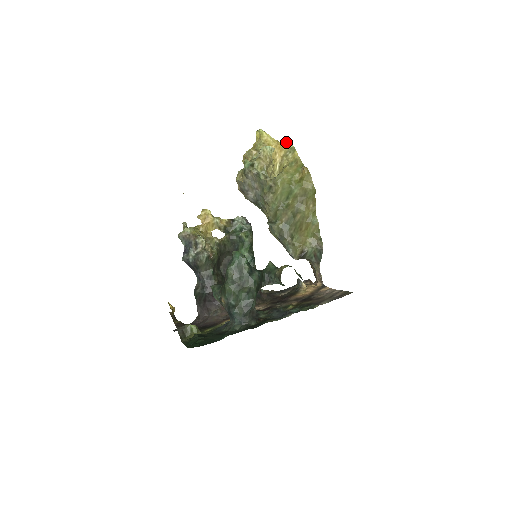
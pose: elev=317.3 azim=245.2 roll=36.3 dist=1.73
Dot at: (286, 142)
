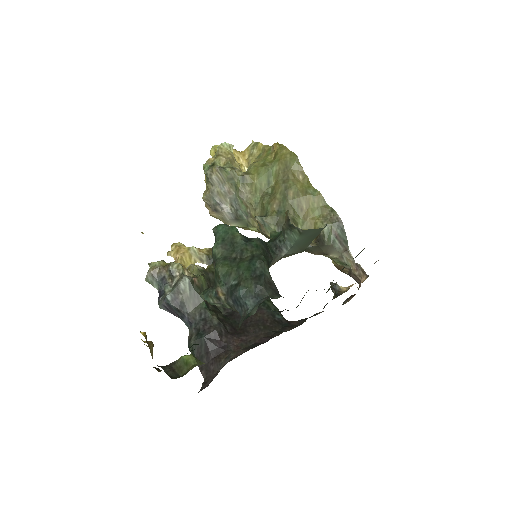
Dot at: (246, 148)
